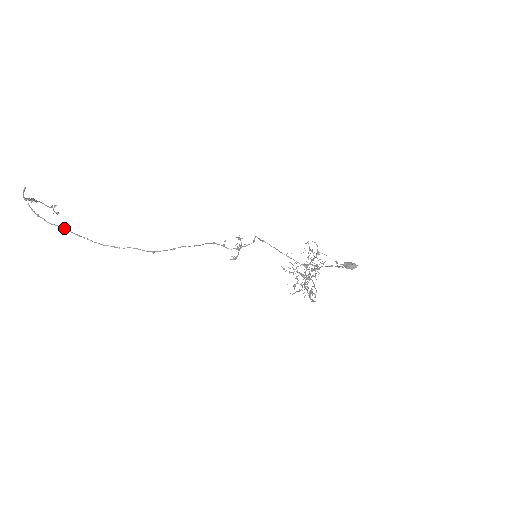
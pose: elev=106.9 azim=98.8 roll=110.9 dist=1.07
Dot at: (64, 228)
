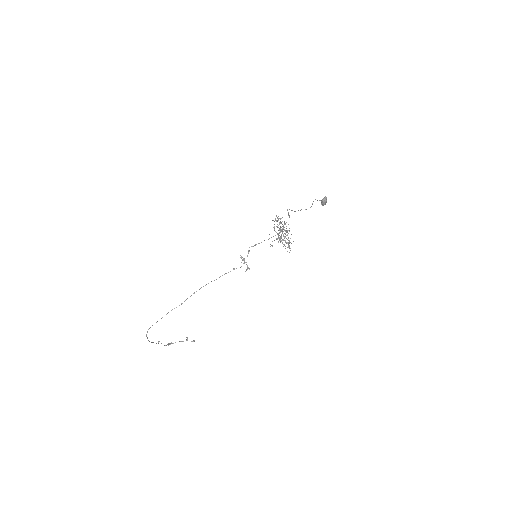
Dot at: (147, 332)
